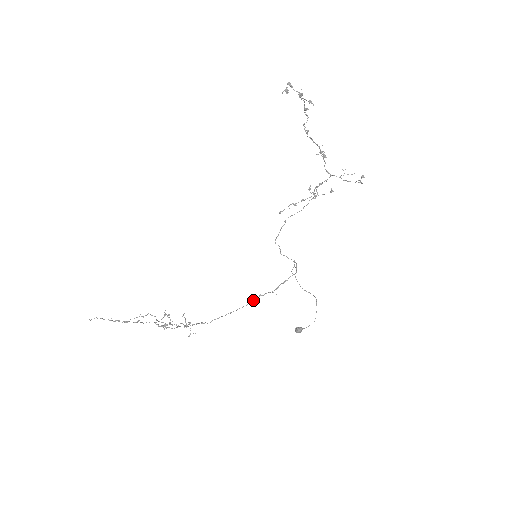
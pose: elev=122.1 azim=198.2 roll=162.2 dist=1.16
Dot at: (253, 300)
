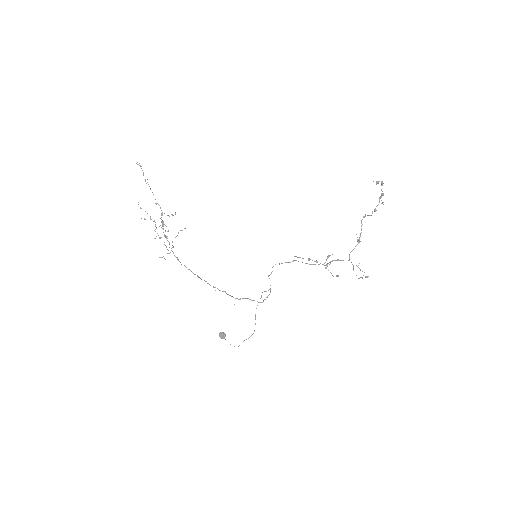
Dot at: occluded
